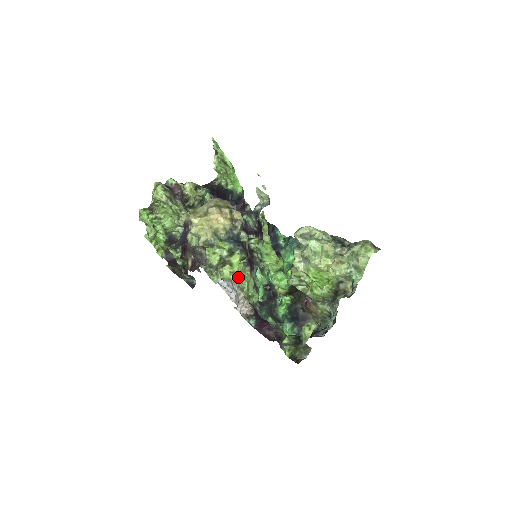
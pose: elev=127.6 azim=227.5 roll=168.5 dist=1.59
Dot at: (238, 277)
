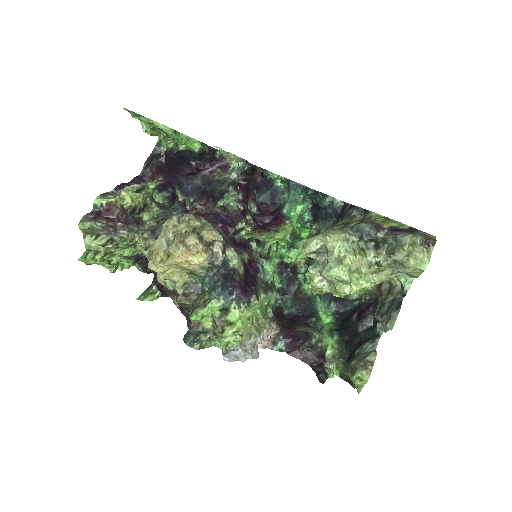
Dot at: (246, 328)
